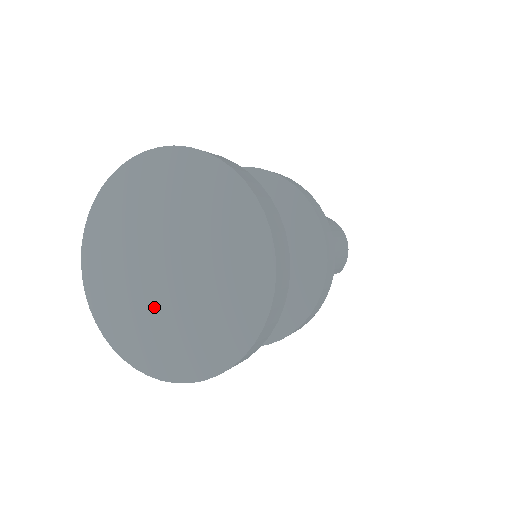
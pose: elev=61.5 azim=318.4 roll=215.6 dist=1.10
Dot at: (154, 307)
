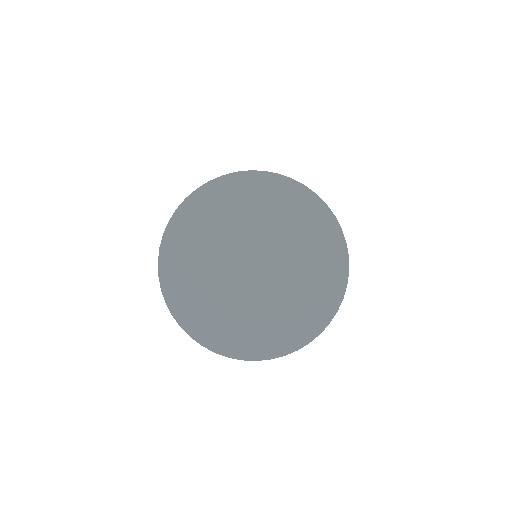
Dot at: (243, 303)
